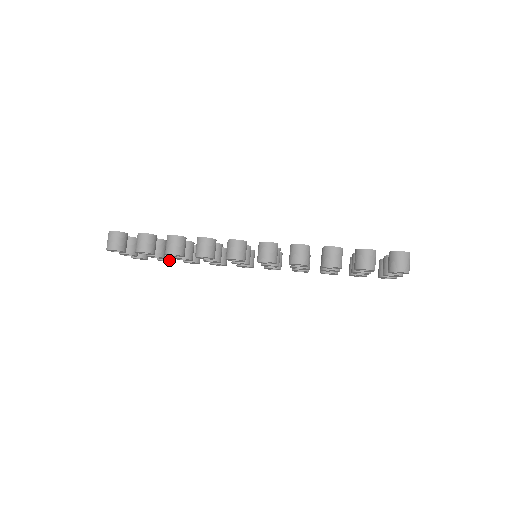
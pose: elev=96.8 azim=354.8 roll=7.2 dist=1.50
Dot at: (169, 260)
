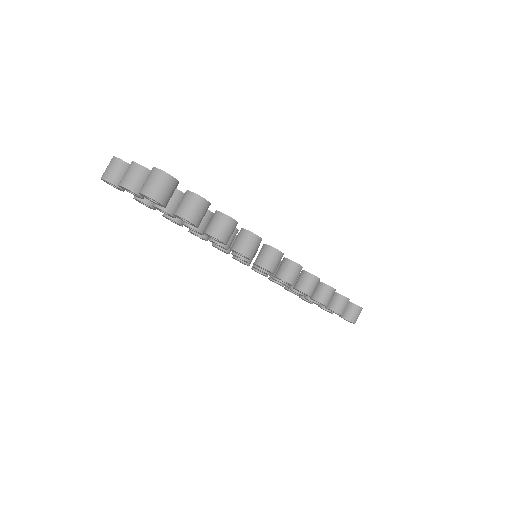
Dot at: (155, 209)
